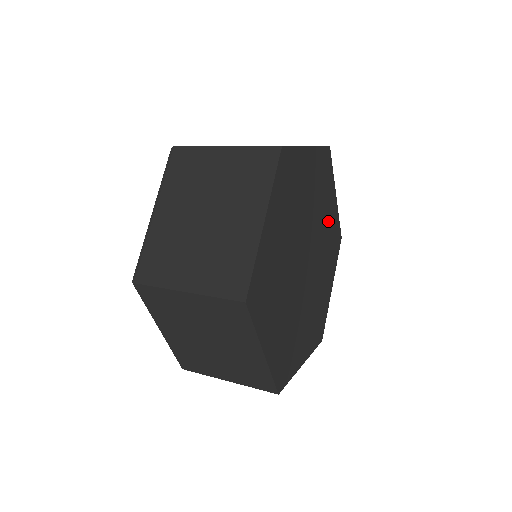
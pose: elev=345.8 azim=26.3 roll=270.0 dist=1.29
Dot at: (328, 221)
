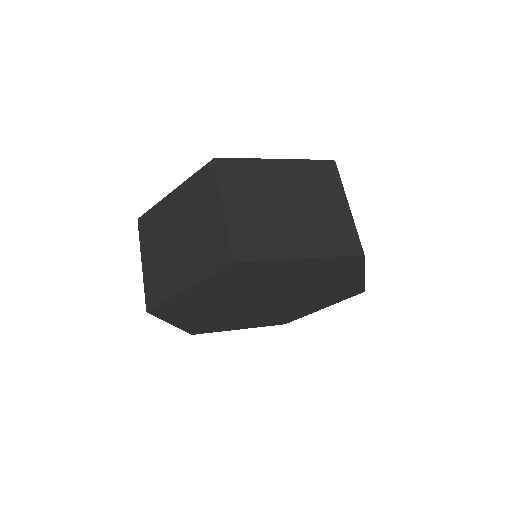
Dot at: (333, 286)
